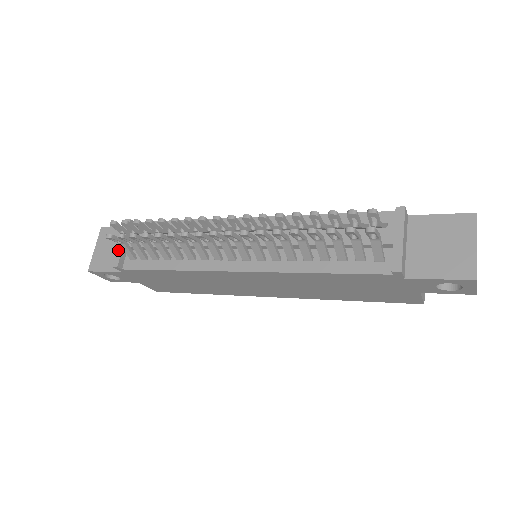
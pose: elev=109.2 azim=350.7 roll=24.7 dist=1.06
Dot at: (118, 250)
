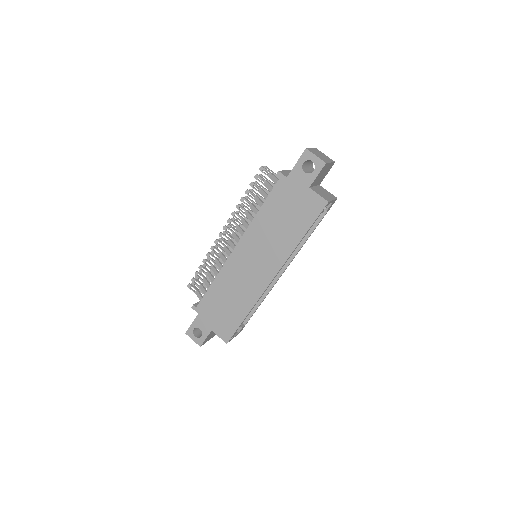
Dot at: occluded
